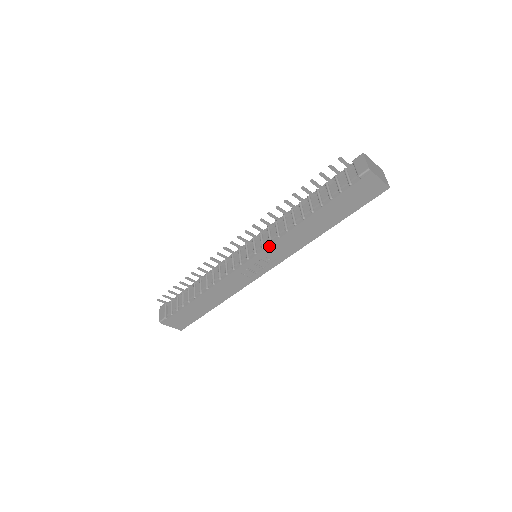
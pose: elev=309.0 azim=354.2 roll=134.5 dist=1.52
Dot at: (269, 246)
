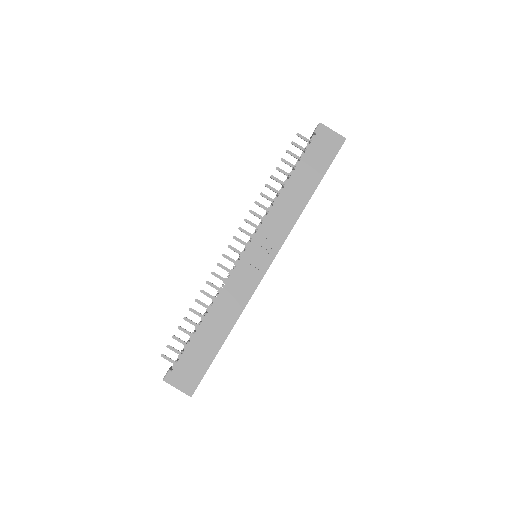
Dot at: (261, 225)
